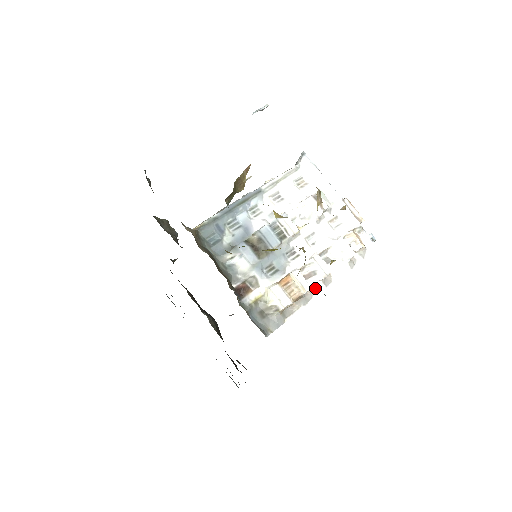
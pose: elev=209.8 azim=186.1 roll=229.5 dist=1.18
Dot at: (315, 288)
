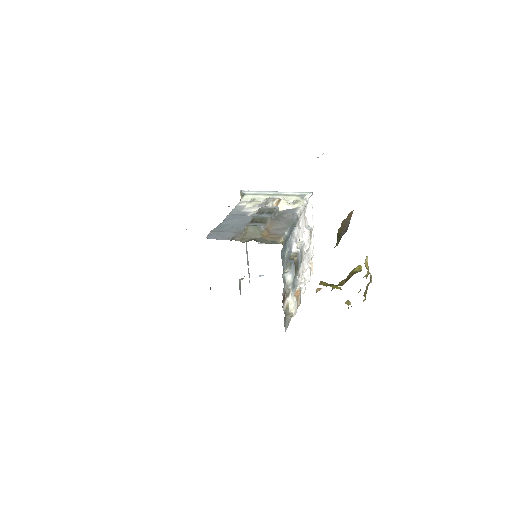
Dot at: occluded
